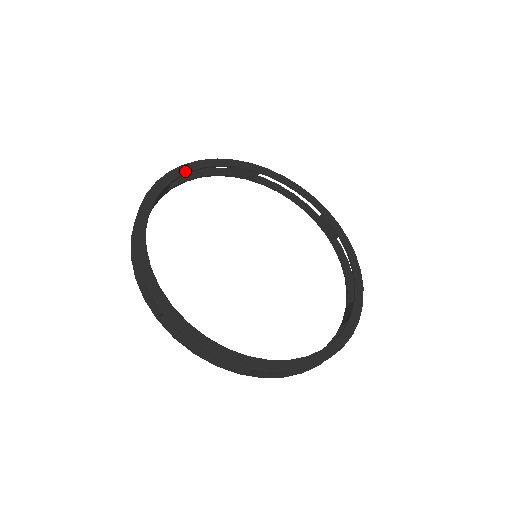
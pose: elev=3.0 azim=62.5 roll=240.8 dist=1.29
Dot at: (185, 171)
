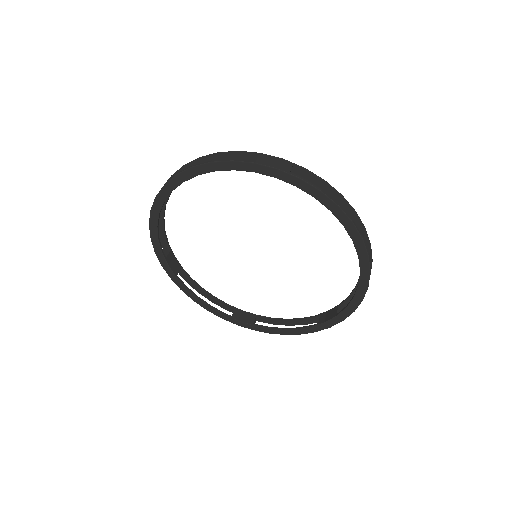
Dot at: (192, 176)
